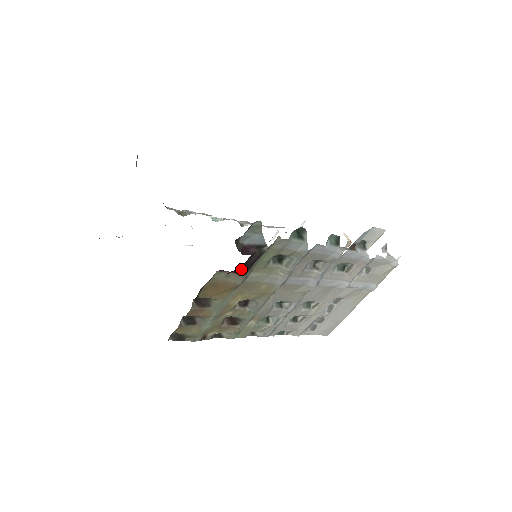
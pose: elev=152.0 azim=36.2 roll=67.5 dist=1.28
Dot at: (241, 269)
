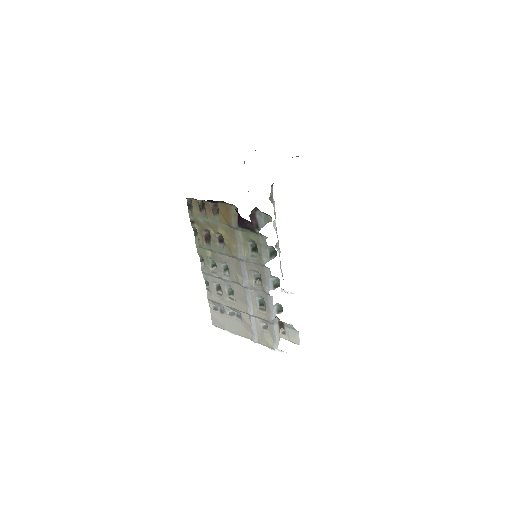
Dot at: (241, 220)
